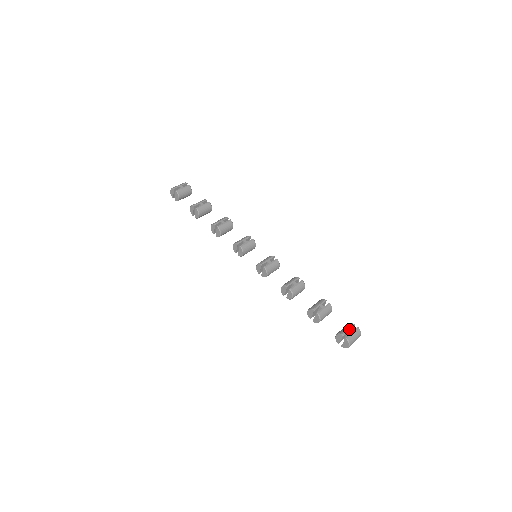
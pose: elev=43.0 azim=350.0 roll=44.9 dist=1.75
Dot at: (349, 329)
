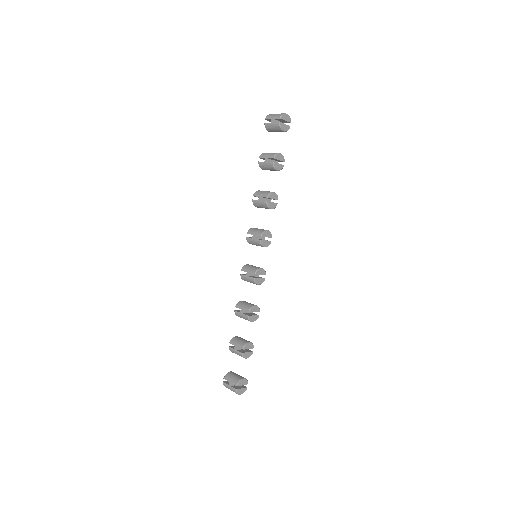
Dot at: (230, 382)
